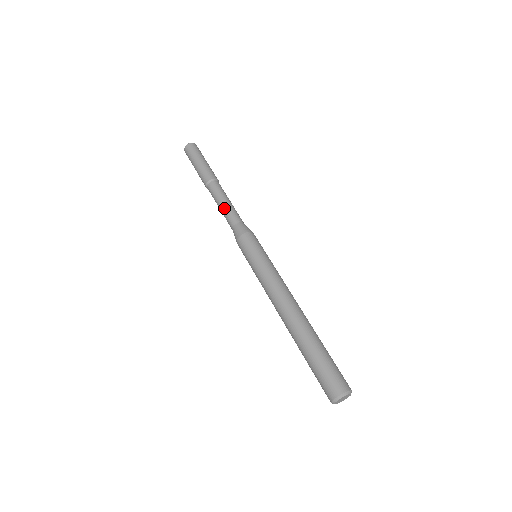
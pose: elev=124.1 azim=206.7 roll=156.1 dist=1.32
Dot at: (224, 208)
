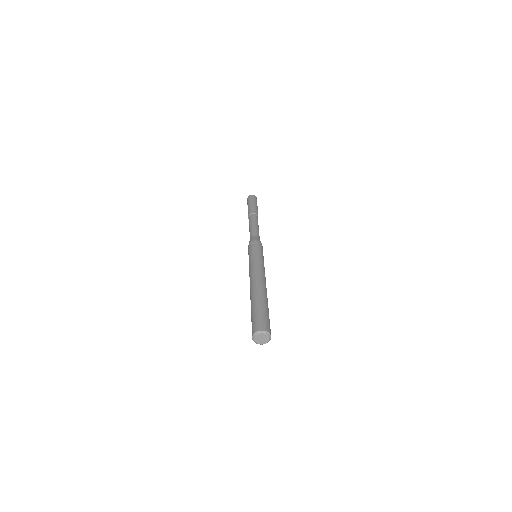
Dot at: (249, 231)
